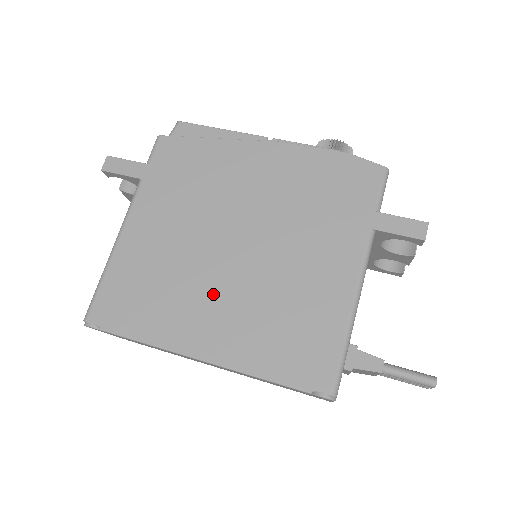
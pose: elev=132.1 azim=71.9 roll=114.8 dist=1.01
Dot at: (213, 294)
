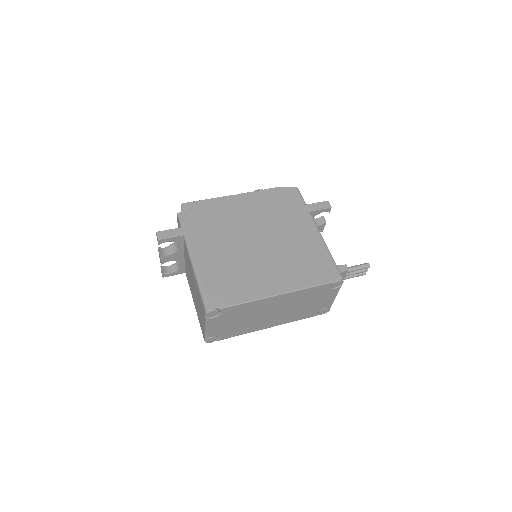
Dot at: (263, 266)
